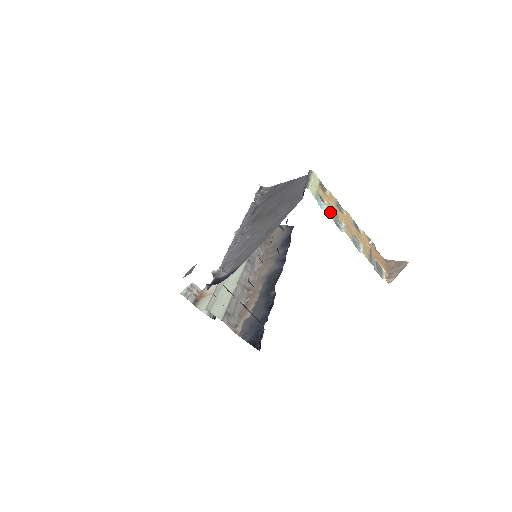
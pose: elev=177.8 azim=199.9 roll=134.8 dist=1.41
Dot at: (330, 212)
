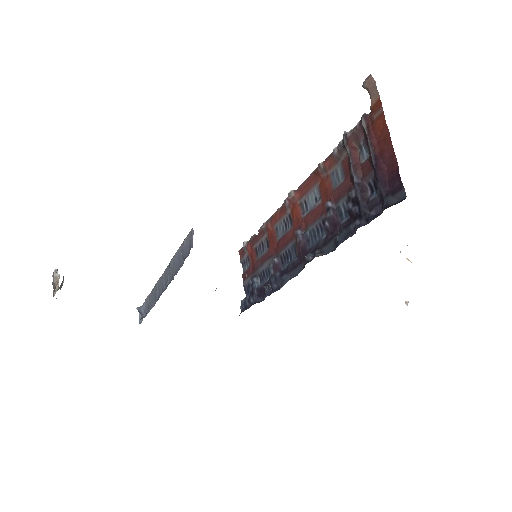
Dot at: occluded
